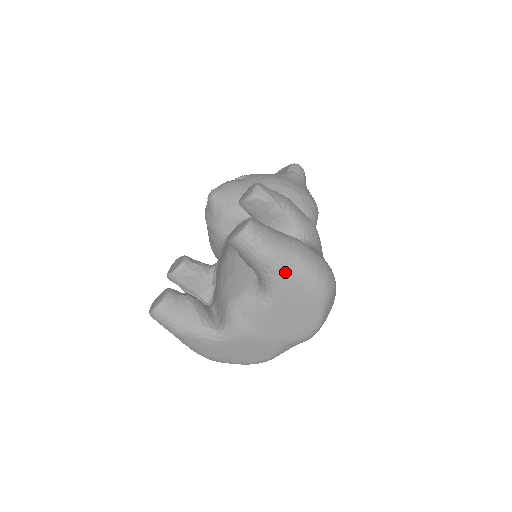
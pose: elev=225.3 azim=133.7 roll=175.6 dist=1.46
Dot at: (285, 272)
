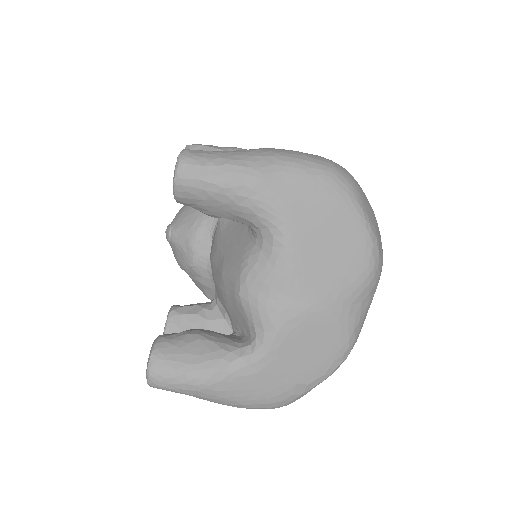
Dot at: (269, 182)
